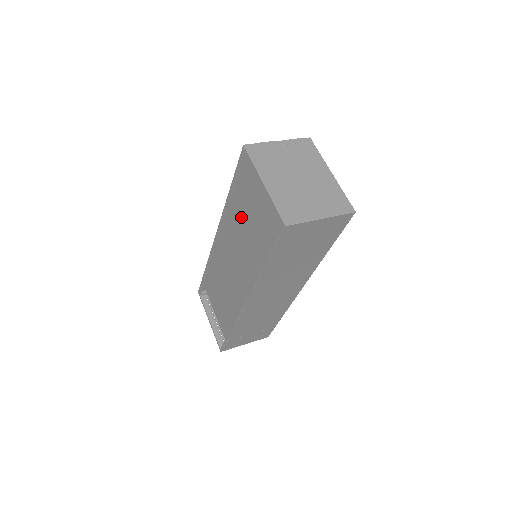
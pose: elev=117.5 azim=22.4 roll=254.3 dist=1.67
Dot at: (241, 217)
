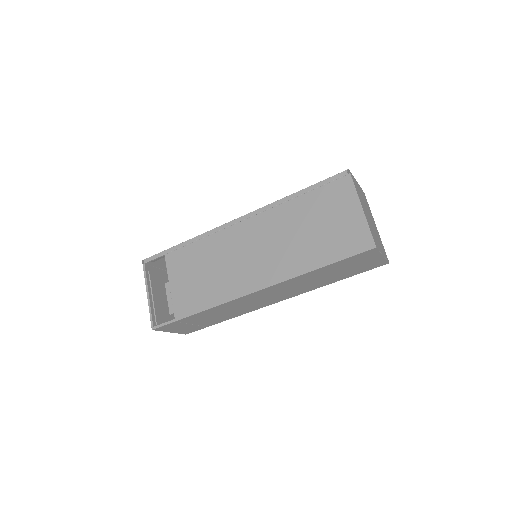
Dot at: (303, 219)
